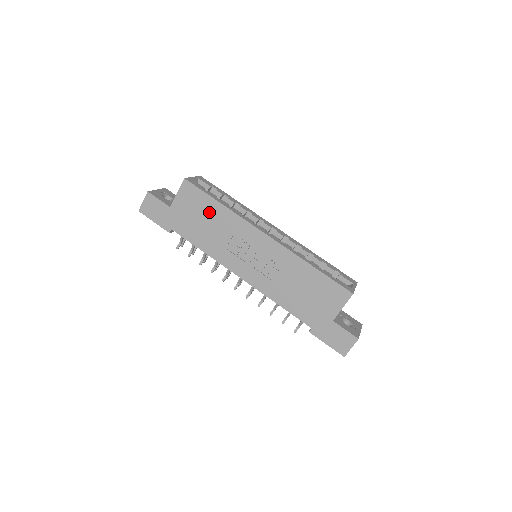
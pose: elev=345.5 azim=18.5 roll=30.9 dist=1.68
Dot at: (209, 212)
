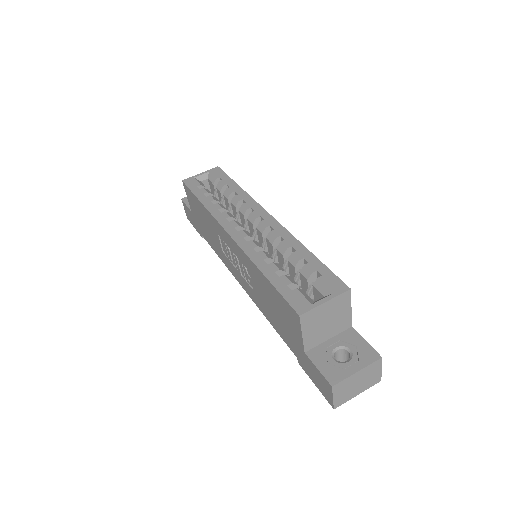
Dot at: (202, 213)
